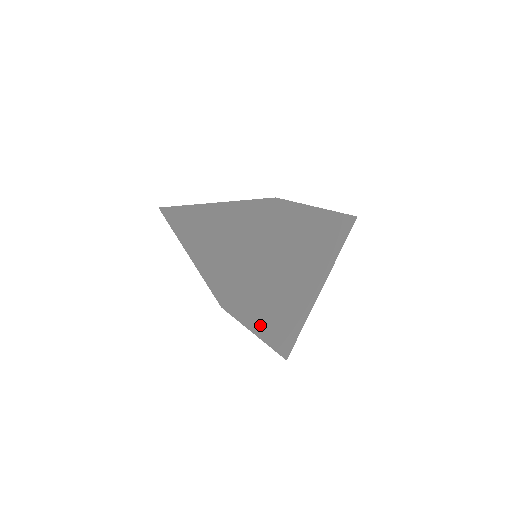
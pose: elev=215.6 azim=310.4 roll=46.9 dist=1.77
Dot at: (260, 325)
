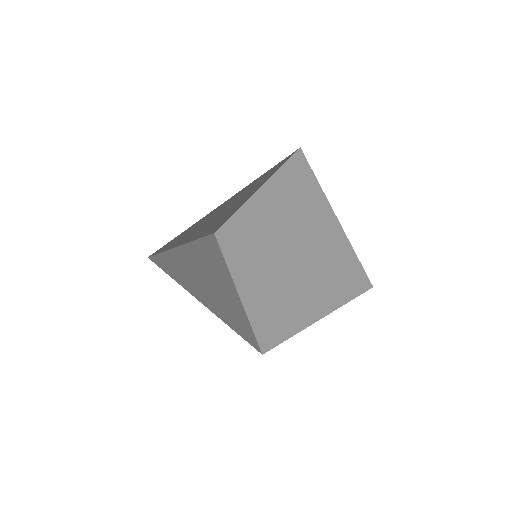
Dot at: (247, 297)
